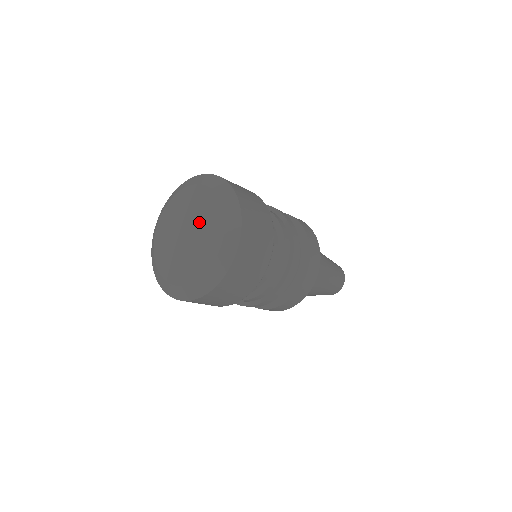
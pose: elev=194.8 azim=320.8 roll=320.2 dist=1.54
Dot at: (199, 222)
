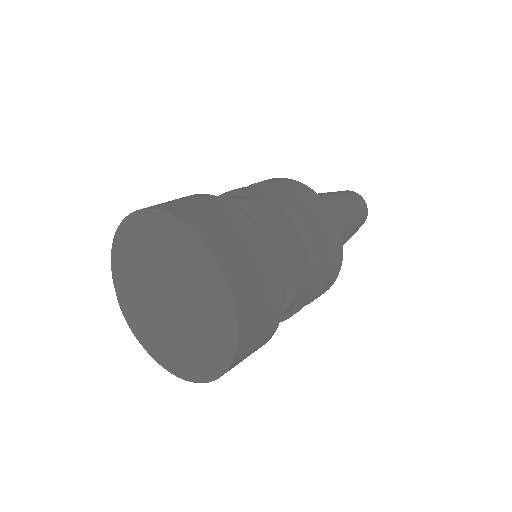
Dot at: (178, 312)
